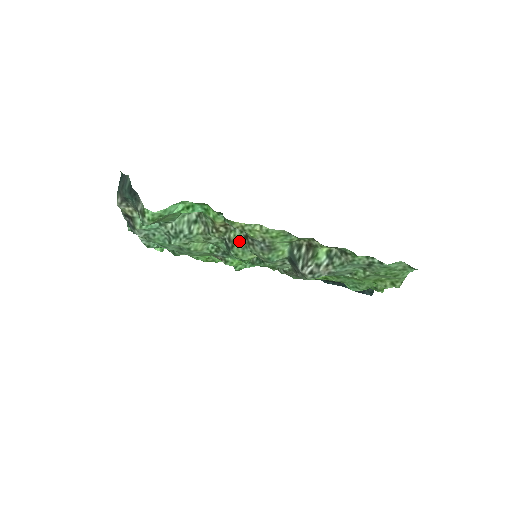
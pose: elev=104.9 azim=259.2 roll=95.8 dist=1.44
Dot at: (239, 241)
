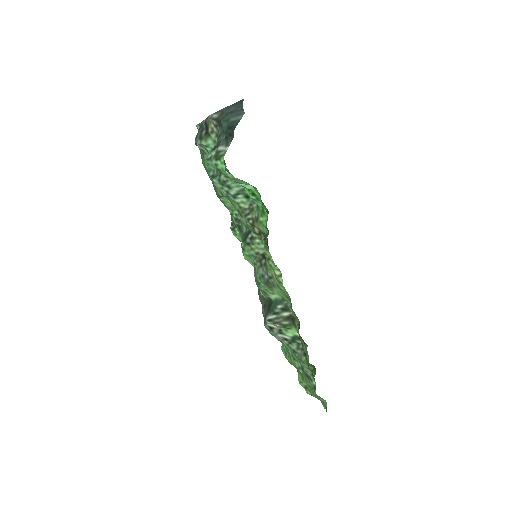
Dot at: (257, 250)
